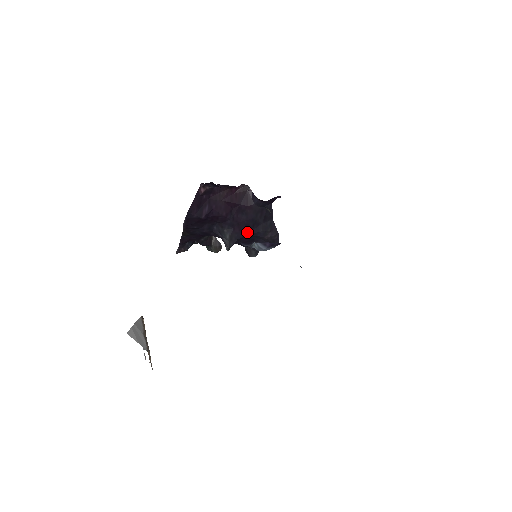
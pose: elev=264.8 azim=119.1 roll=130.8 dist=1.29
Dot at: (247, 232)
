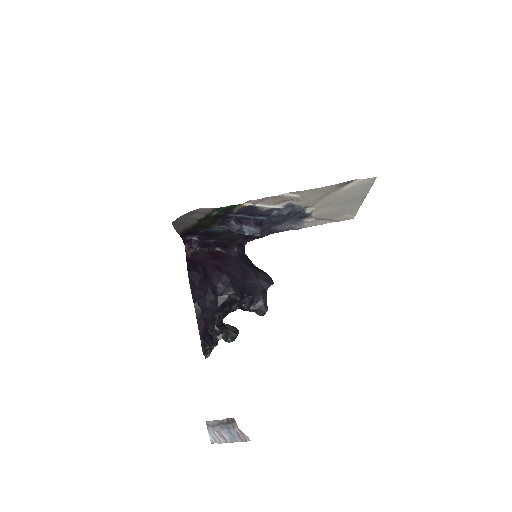
Dot at: (243, 281)
